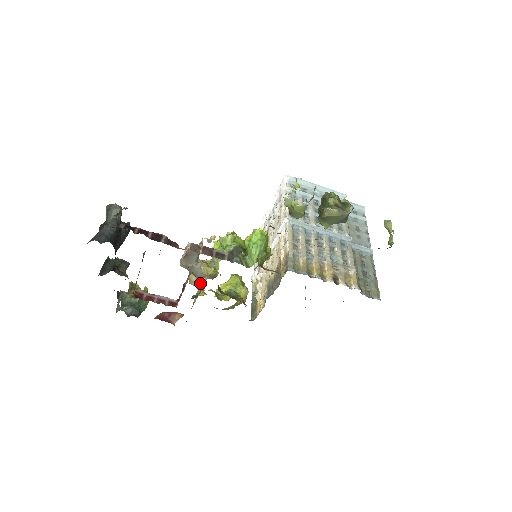
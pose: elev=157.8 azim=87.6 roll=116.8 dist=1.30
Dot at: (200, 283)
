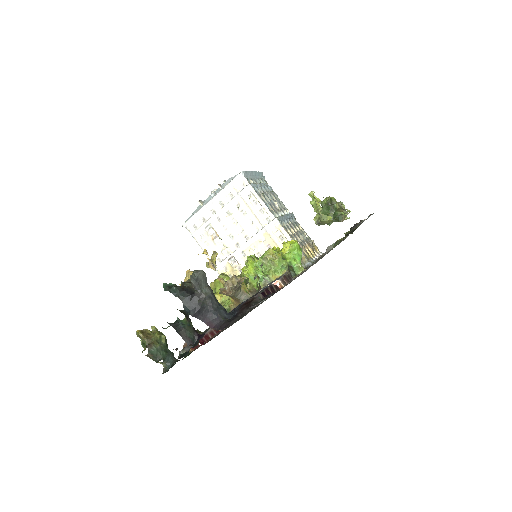
Dot at: occluded
